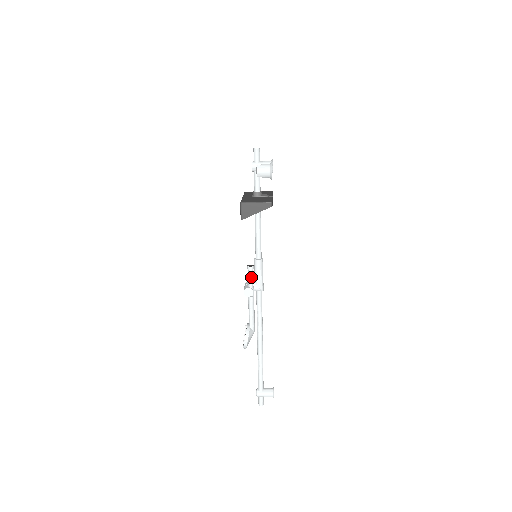
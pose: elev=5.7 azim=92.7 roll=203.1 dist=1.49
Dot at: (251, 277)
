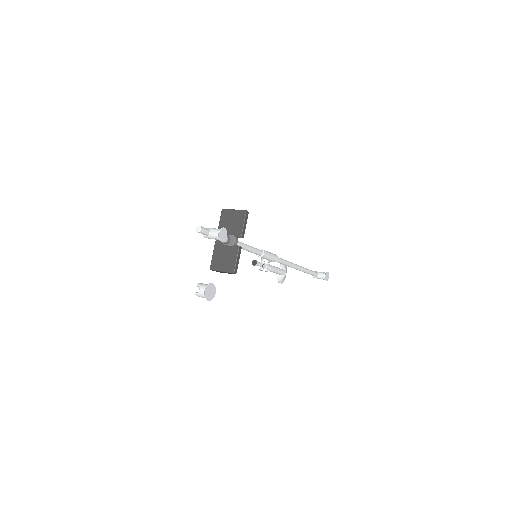
Dot at: (260, 266)
